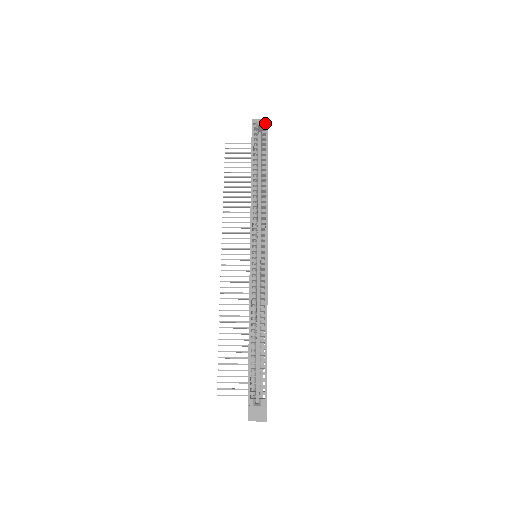
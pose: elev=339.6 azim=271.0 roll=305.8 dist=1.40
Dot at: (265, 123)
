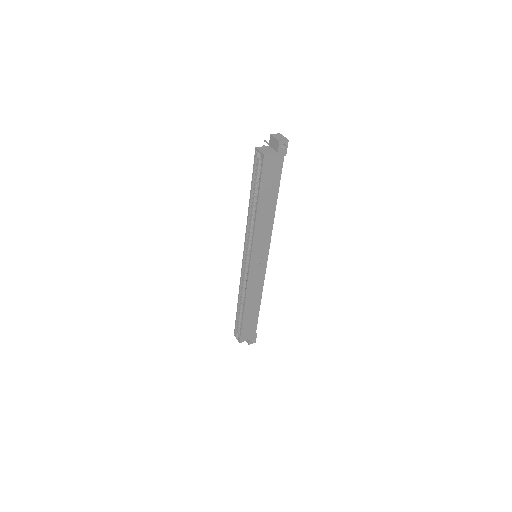
Dot at: (262, 156)
